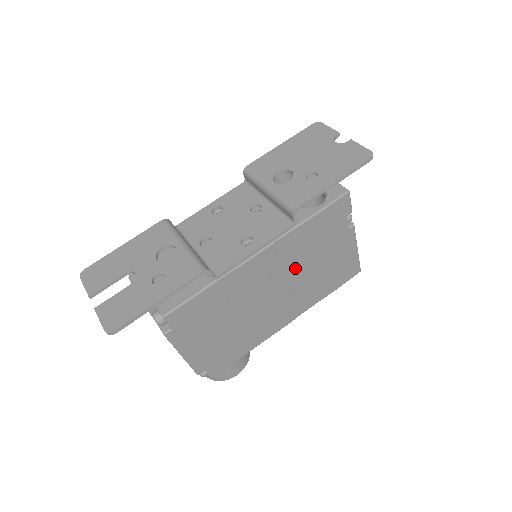
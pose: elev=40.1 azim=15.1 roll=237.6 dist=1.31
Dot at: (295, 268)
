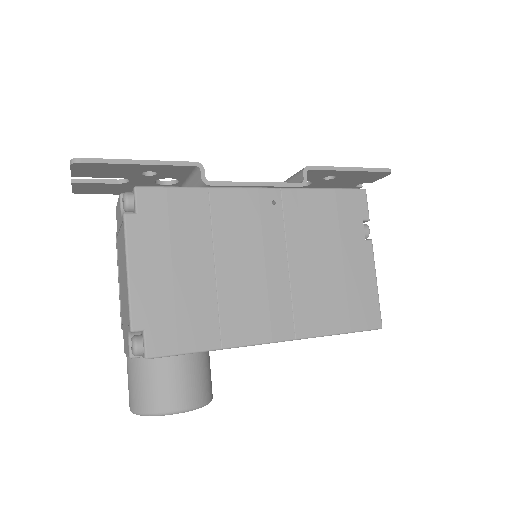
Dot at: (297, 246)
